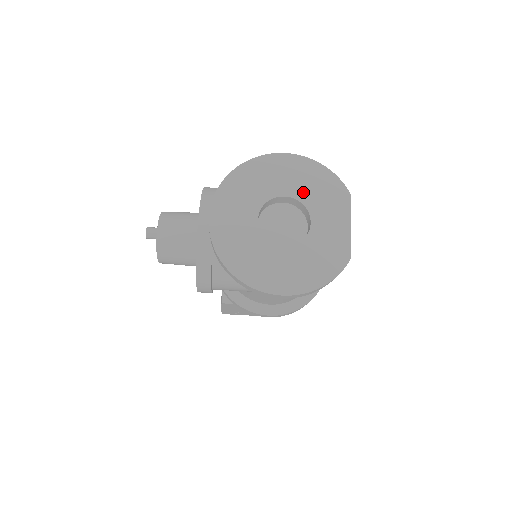
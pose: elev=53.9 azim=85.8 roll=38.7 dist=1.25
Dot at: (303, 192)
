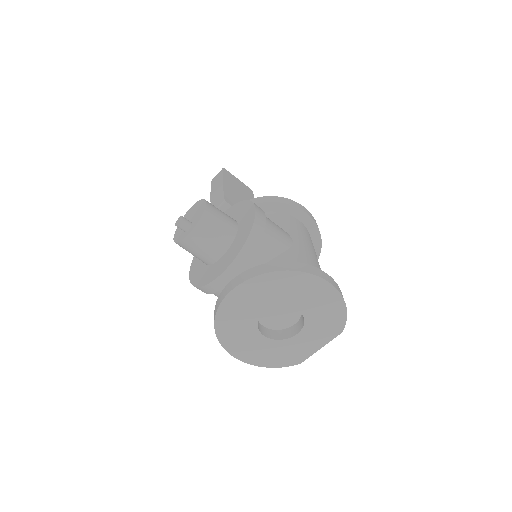
Dot at: (313, 314)
